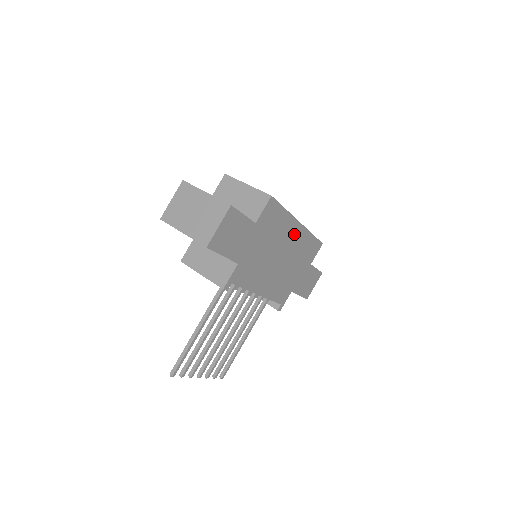
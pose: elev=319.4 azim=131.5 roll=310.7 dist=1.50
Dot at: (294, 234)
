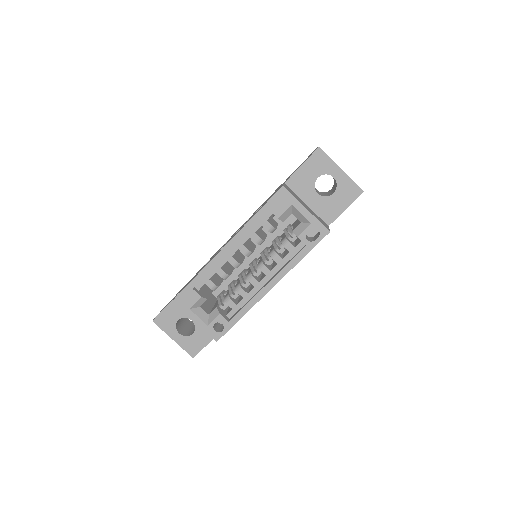
Dot at: occluded
